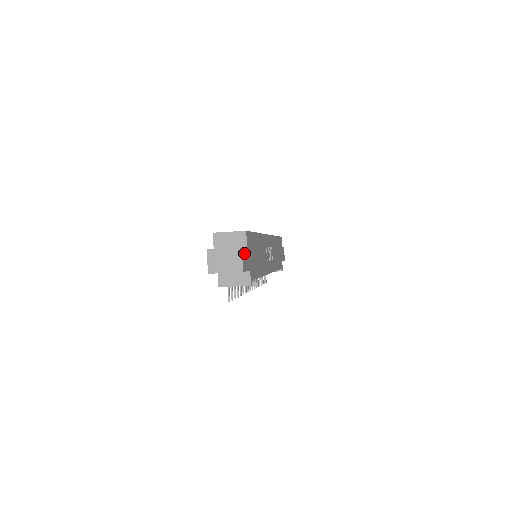
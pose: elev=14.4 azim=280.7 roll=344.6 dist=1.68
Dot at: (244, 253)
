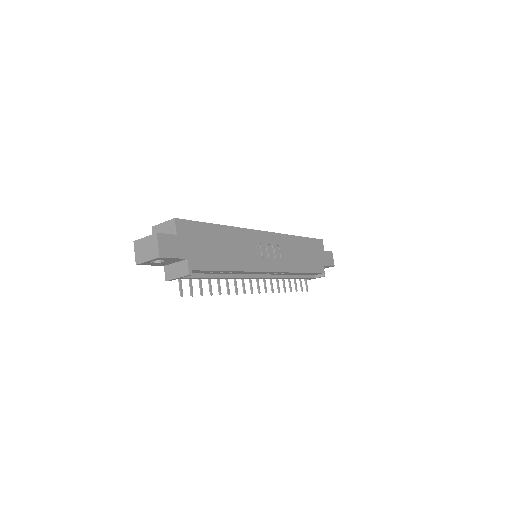
Dot at: (166, 239)
